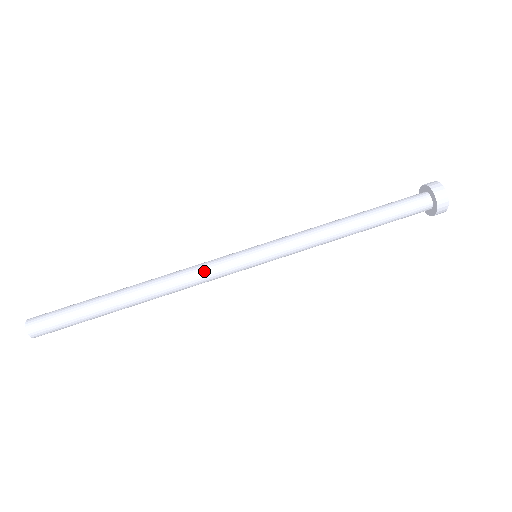
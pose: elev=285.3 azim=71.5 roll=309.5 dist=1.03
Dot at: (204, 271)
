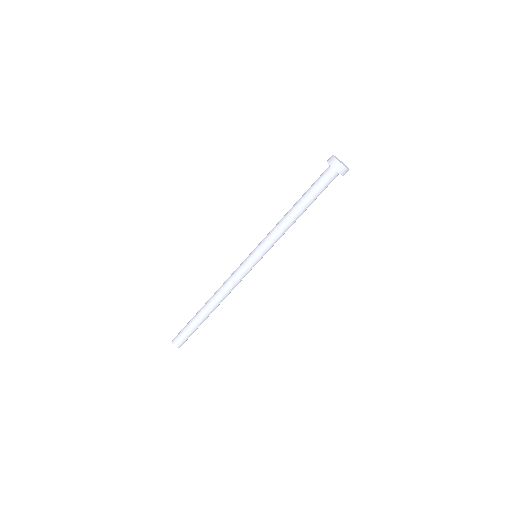
Dot at: (238, 282)
